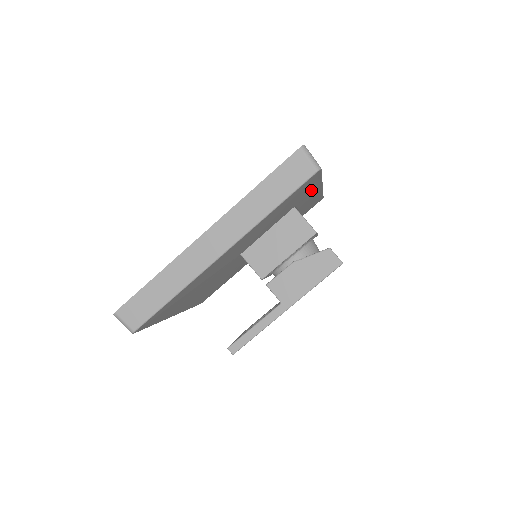
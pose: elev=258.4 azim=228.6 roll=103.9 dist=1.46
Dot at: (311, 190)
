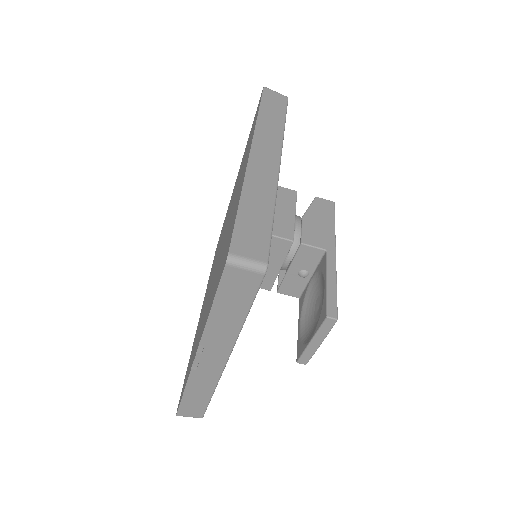
Dot at: occluded
